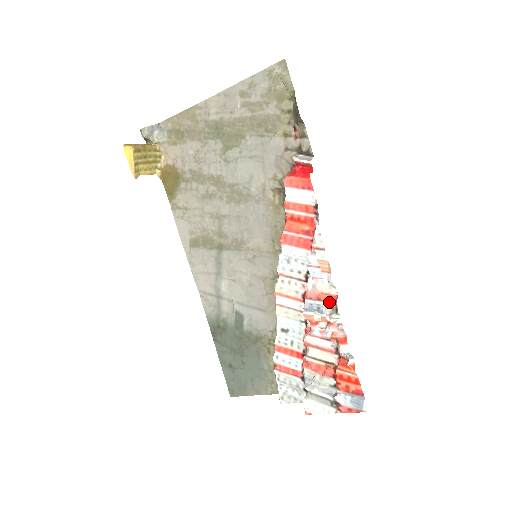
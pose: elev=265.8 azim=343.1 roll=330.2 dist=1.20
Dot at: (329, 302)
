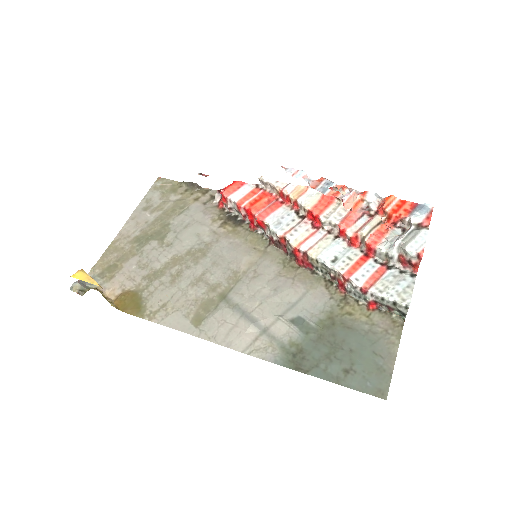
Dot at: occluded
